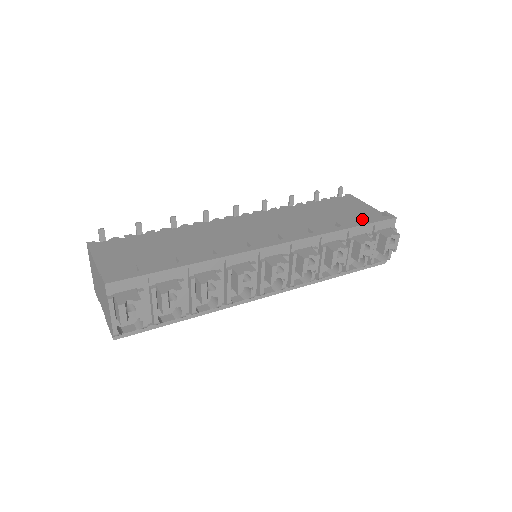
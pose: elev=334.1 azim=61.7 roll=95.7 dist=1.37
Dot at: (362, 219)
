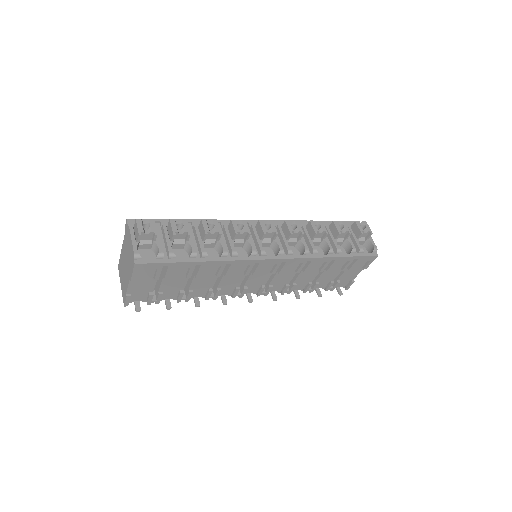
Dot at: occluded
